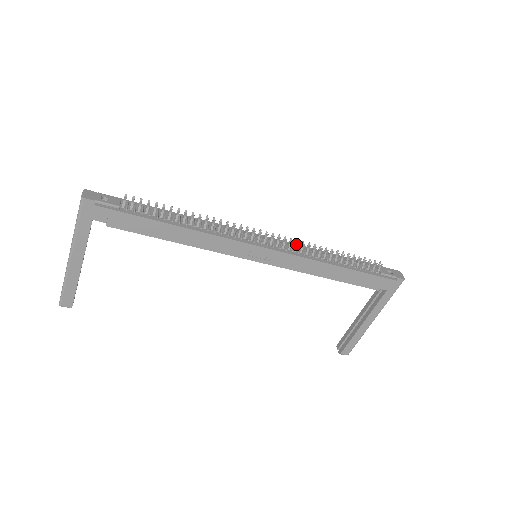
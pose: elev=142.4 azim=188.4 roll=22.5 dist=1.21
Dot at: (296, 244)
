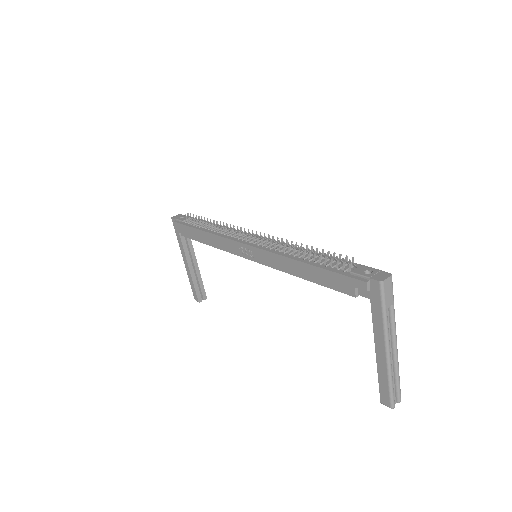
Dot at: (270, 240)
